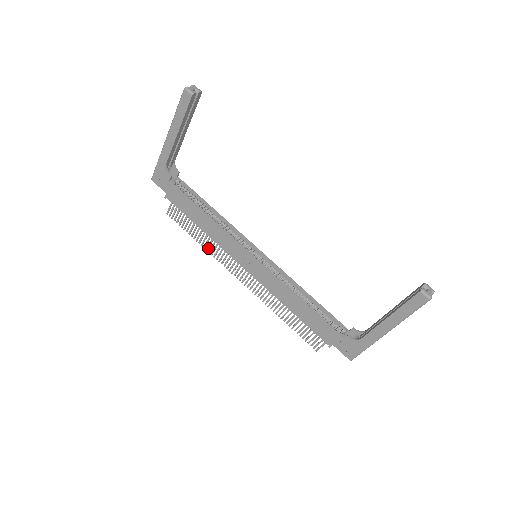
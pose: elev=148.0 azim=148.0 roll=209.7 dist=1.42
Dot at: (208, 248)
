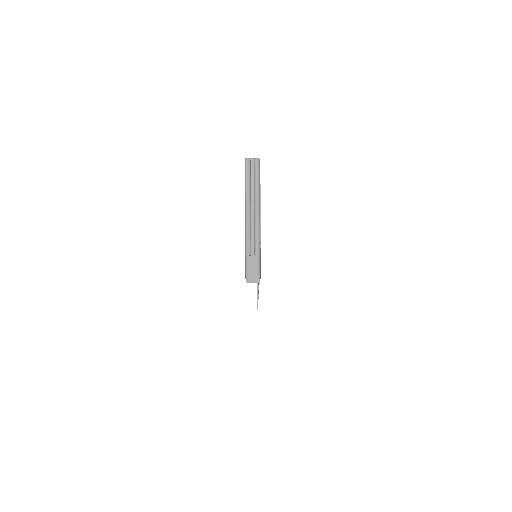
Dot at: occluded
